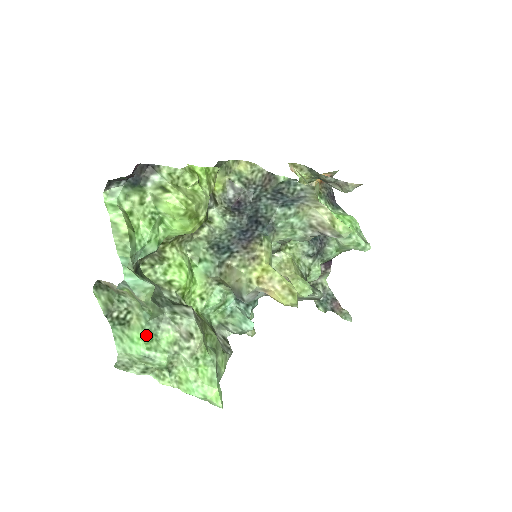
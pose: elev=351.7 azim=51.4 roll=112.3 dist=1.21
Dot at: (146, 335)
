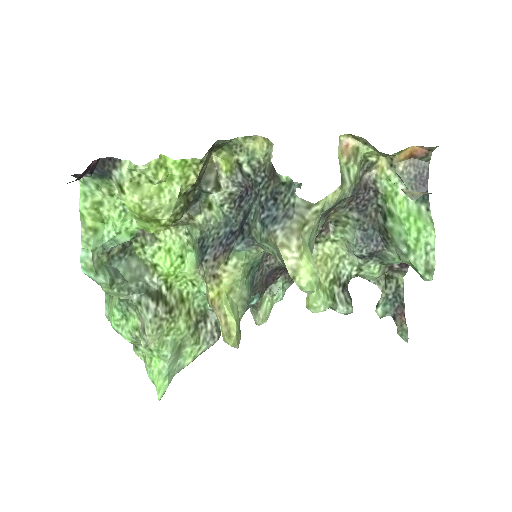
Dot at: (118, 313)
